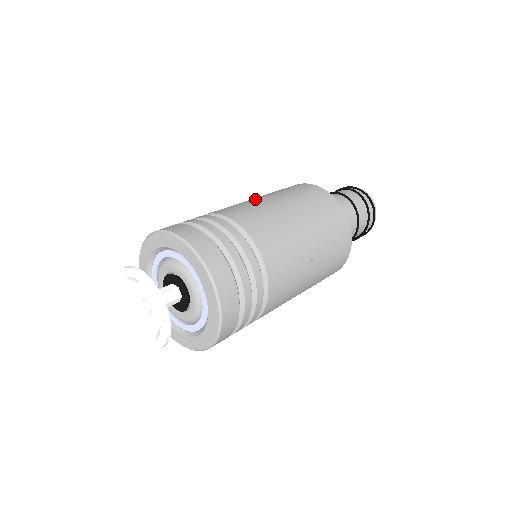
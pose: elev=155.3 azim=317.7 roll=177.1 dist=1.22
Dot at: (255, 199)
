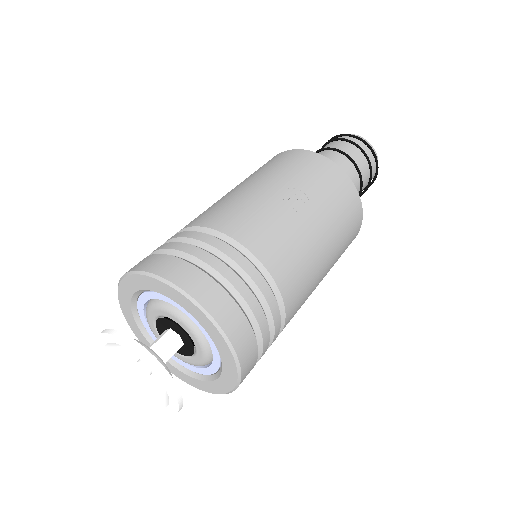
Dot at: occluded
